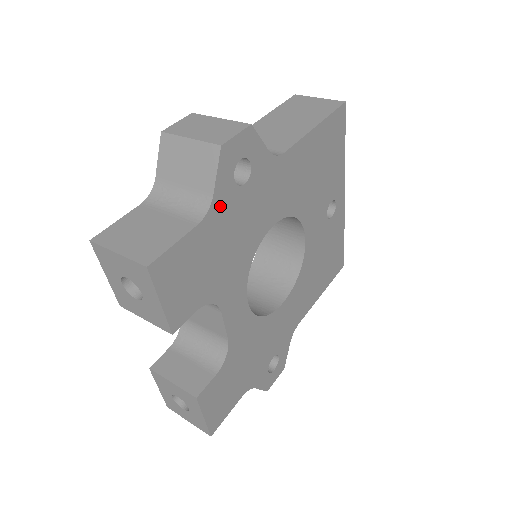
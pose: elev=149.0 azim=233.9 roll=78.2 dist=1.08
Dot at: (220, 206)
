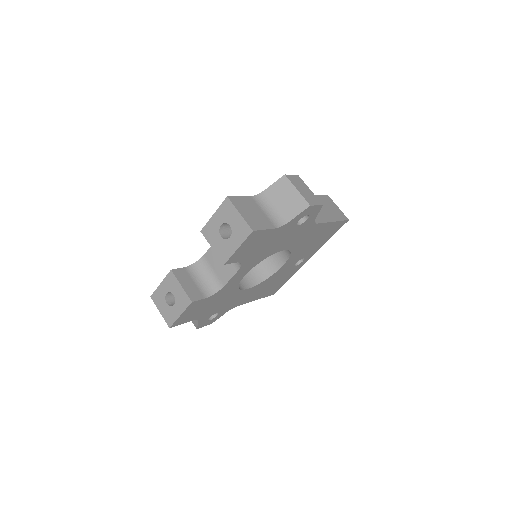
Dot at: (286, 227)
